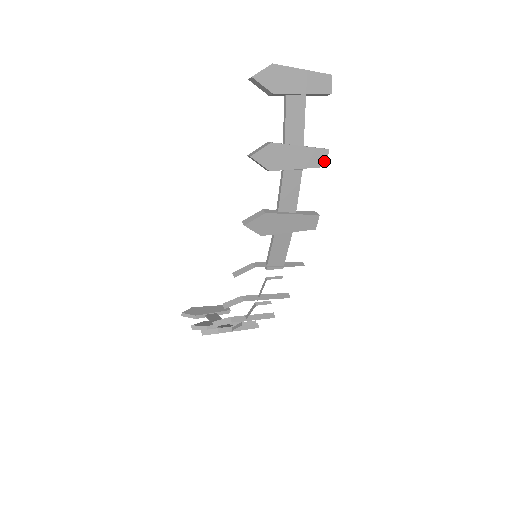
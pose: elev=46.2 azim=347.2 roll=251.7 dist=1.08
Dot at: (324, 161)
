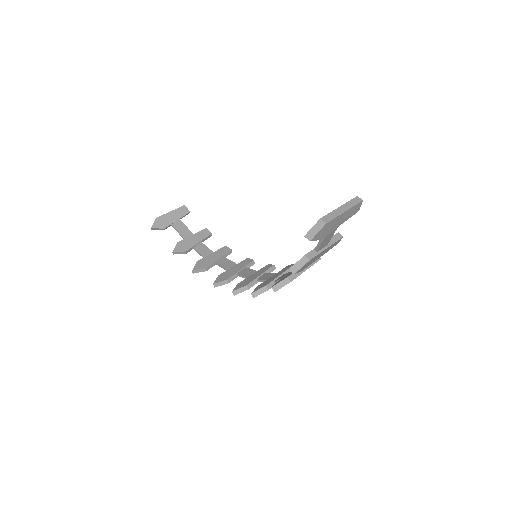
Dot at: (337, 243)
